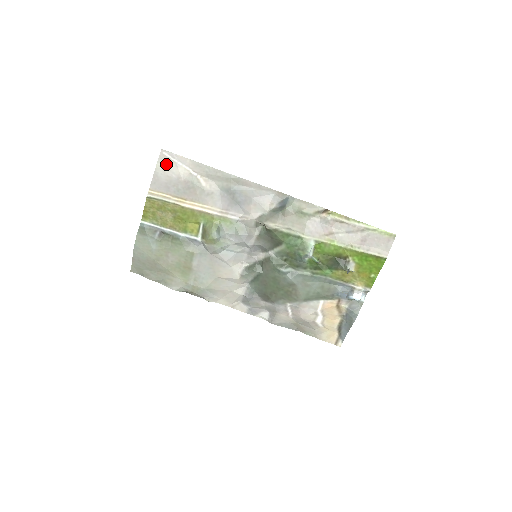
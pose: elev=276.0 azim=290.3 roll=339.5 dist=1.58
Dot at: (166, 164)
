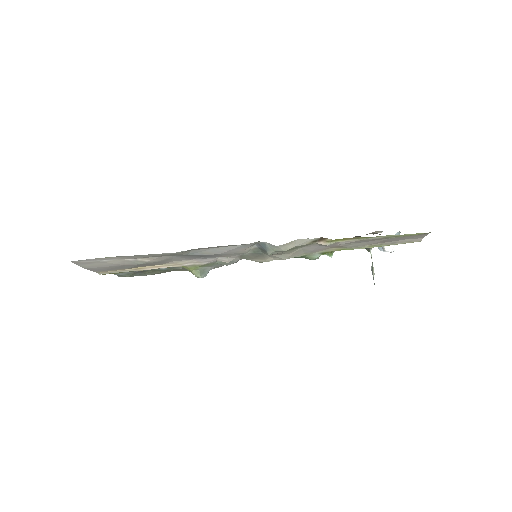
Dot at: (90, 264)
